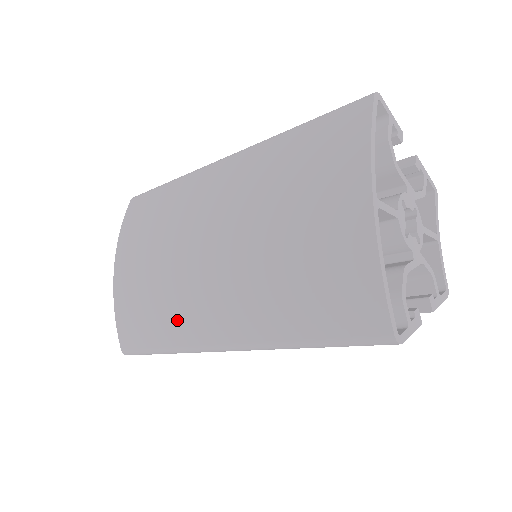
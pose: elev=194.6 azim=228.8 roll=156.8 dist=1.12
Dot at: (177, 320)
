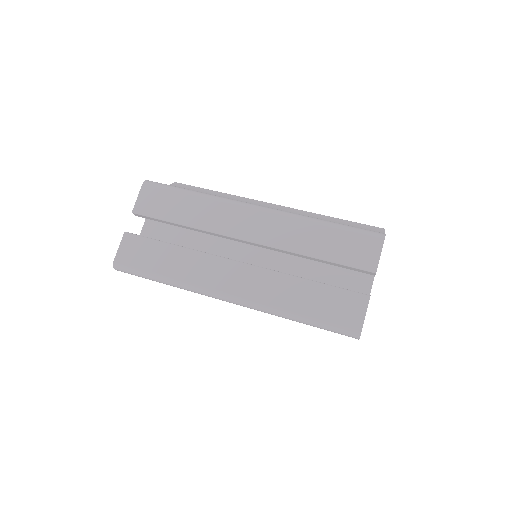
Dot at: occluded
